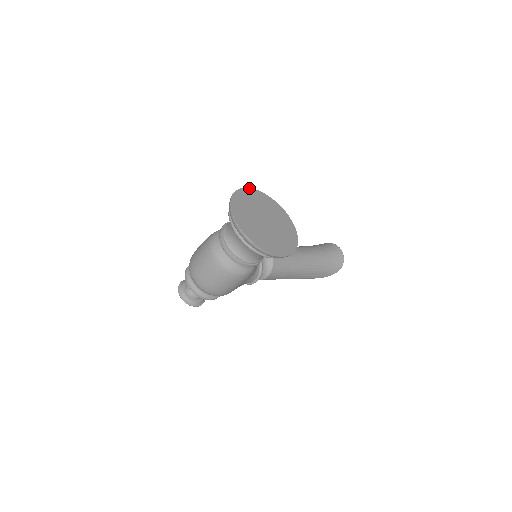
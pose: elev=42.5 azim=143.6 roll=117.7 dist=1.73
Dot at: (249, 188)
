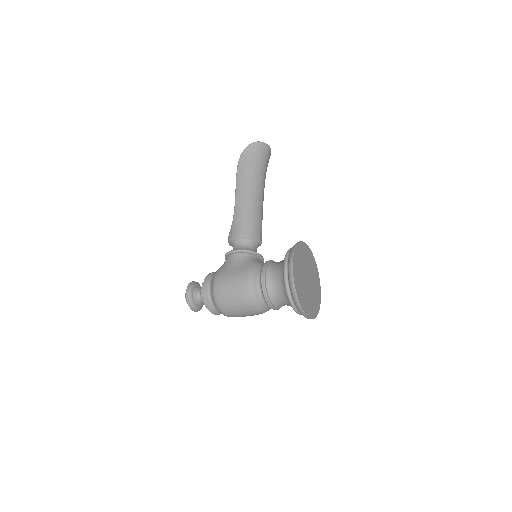
Dot at: (293, 268)
